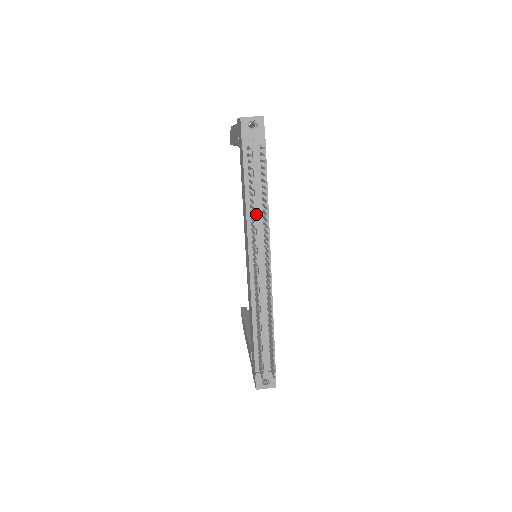
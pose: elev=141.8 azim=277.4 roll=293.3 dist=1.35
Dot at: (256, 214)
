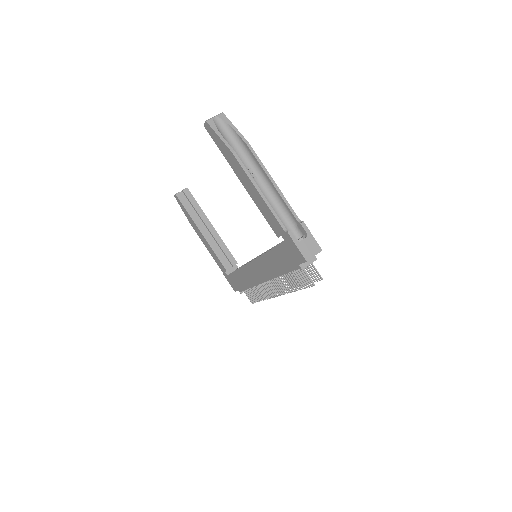
Dot at: occluded
